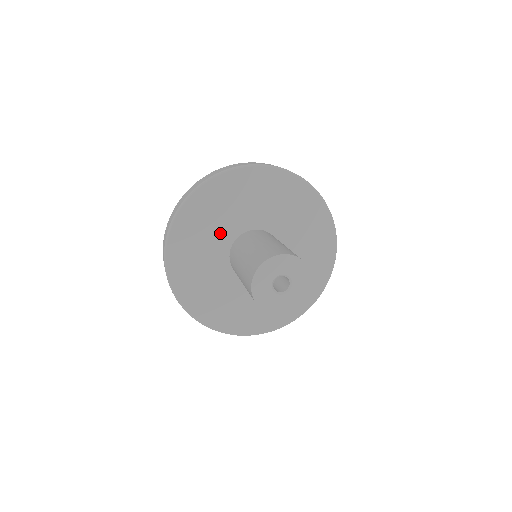
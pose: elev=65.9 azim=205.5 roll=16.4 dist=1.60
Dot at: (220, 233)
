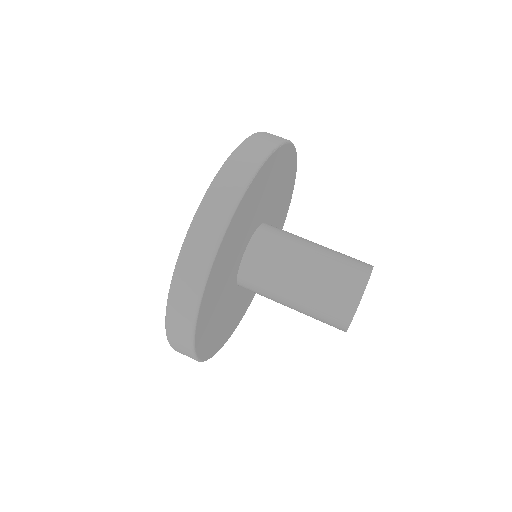
Dot at: (245, 236)
